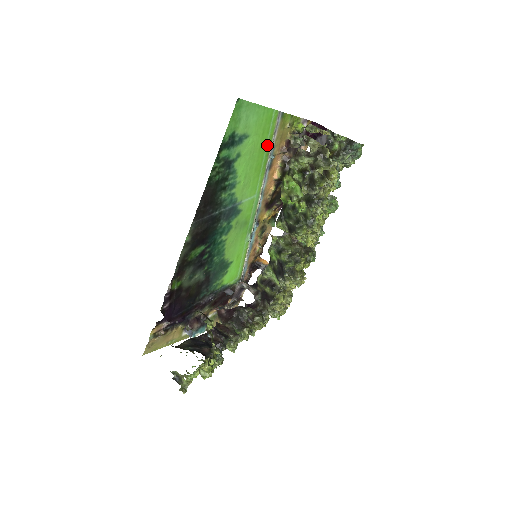
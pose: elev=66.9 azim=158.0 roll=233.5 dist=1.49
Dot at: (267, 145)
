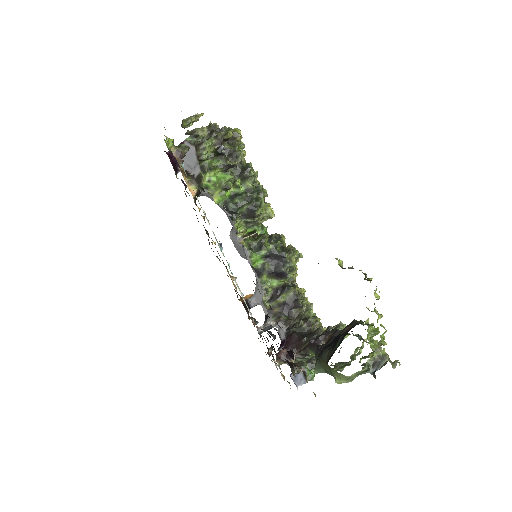
Dot at: occluded
